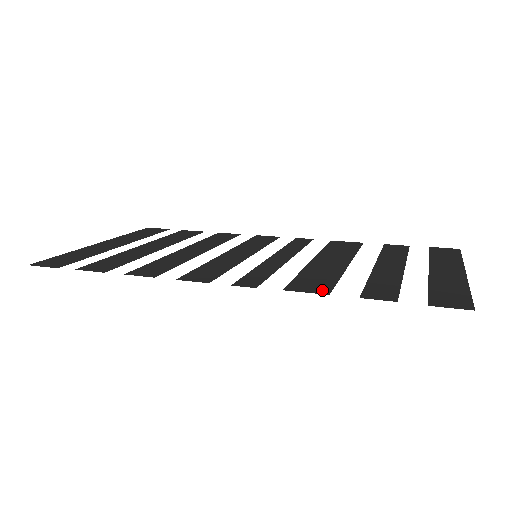
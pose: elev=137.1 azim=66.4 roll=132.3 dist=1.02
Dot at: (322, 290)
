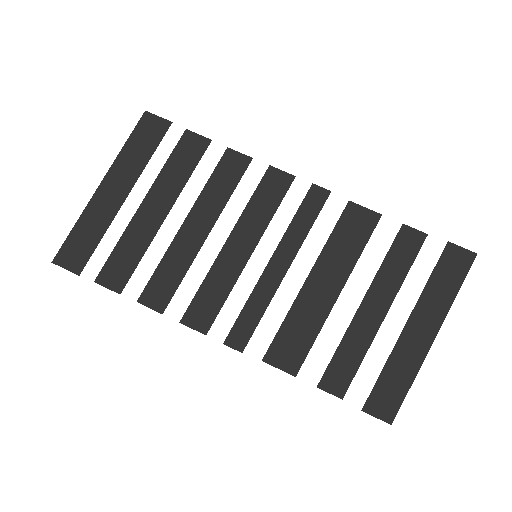
Dot at: (293, 366)
